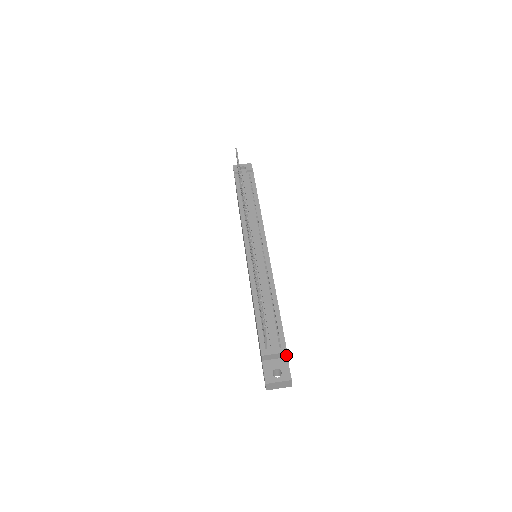
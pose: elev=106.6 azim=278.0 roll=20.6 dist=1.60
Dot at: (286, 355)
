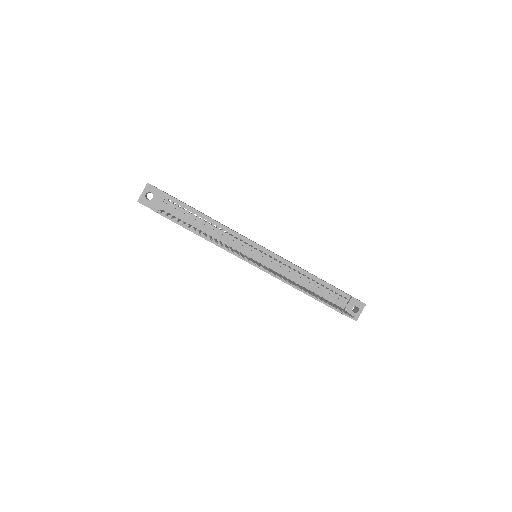
Dot at: occluded
